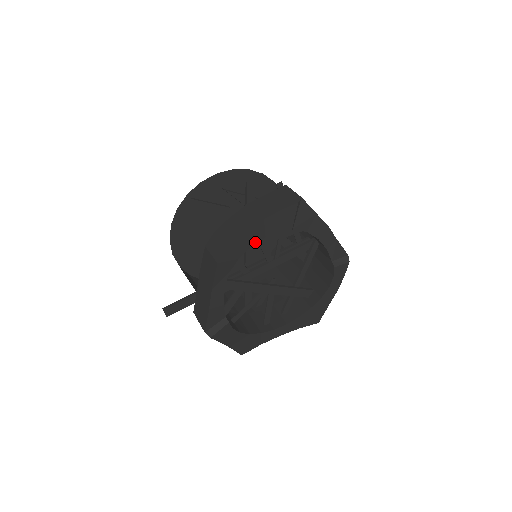
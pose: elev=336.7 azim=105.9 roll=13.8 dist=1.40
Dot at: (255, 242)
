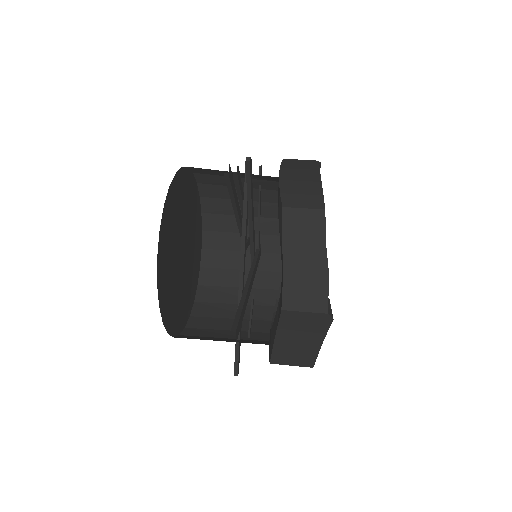
Dot at: occluded
